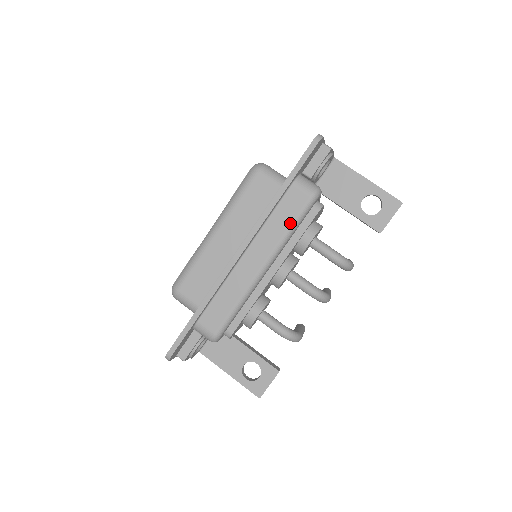
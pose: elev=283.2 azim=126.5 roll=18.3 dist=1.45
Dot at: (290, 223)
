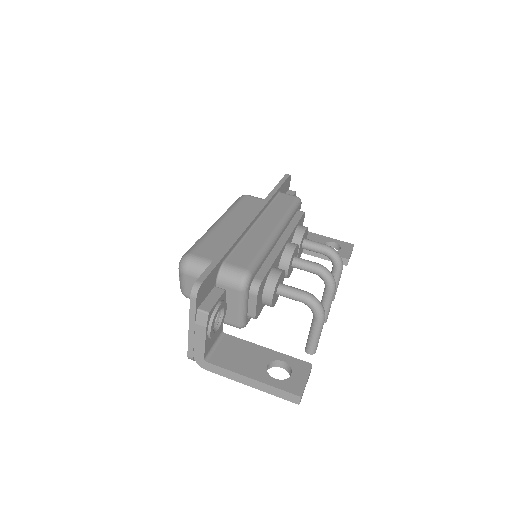
Dot at: (288, 208)
